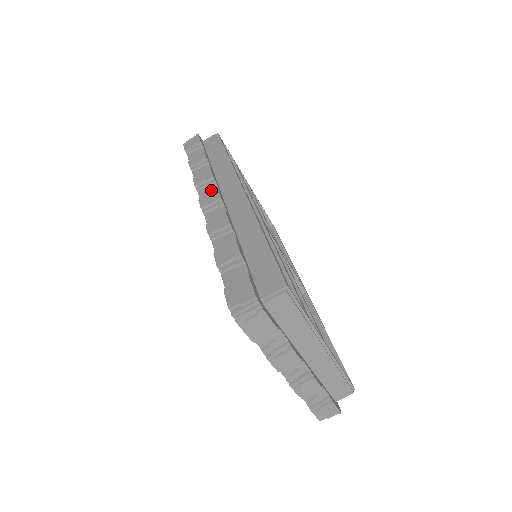
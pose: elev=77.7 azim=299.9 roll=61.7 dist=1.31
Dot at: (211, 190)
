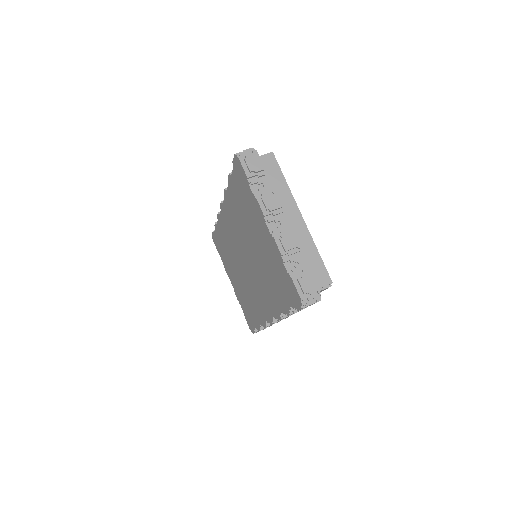
Dot at: occluded
